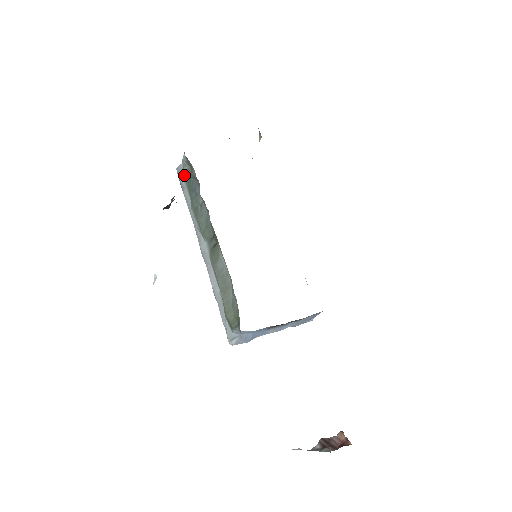
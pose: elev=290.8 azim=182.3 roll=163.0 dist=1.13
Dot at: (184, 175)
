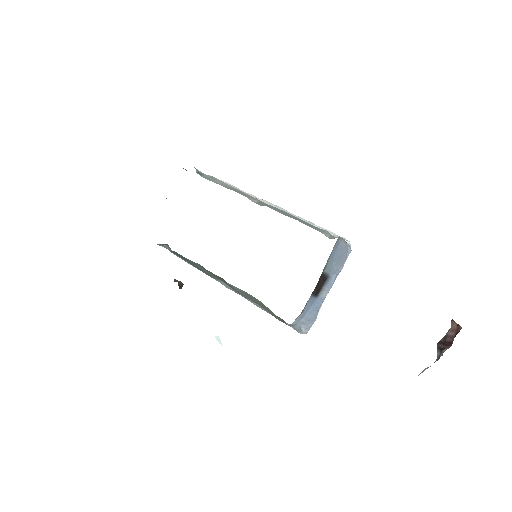
Dot at: (172, 252)
